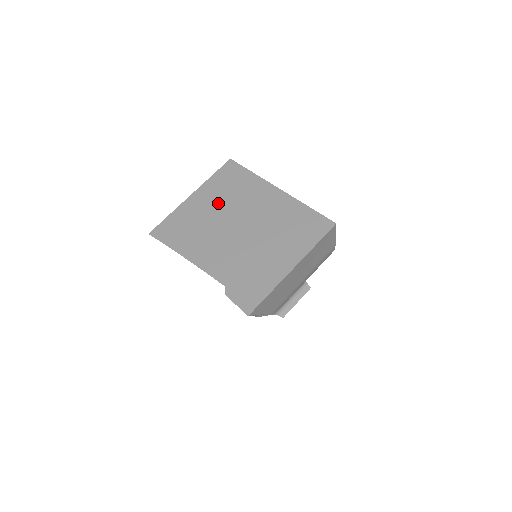
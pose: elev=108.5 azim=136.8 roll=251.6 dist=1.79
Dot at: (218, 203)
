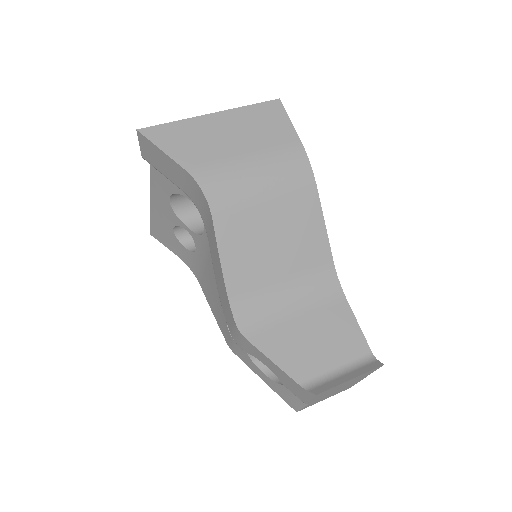
Dot at: occluded
